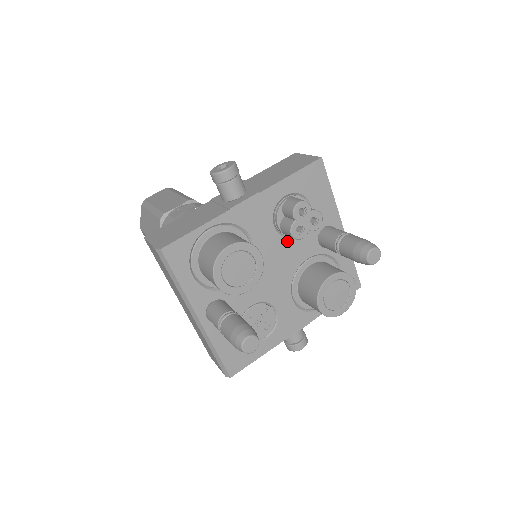
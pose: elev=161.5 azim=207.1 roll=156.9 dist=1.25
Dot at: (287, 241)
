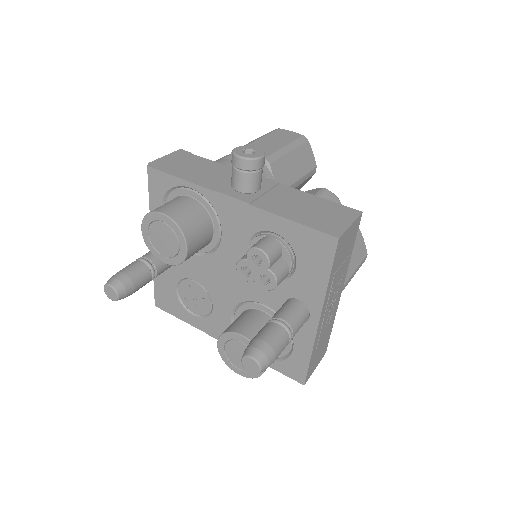
Dot at: occluded
